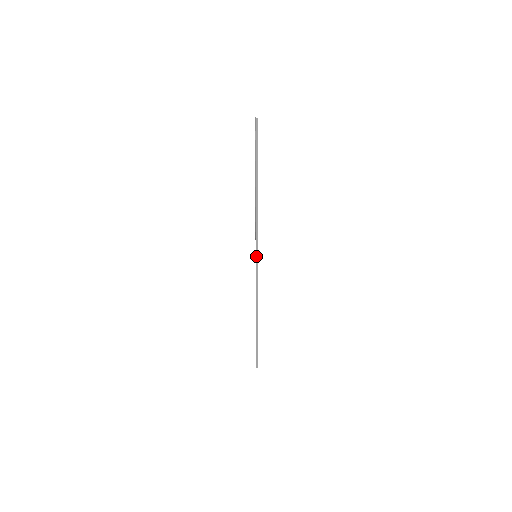
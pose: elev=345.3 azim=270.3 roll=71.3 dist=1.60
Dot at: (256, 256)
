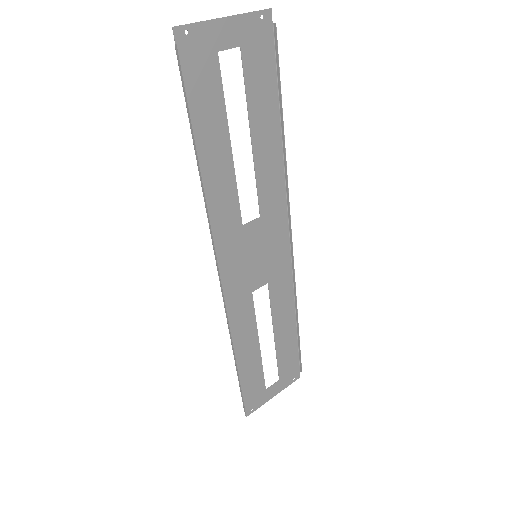
Dot at: (214, 249)
